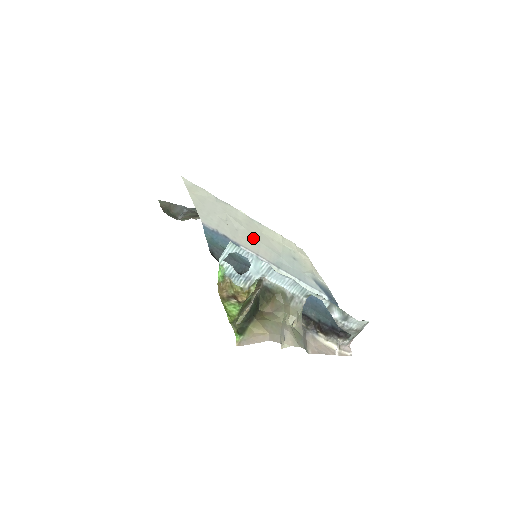
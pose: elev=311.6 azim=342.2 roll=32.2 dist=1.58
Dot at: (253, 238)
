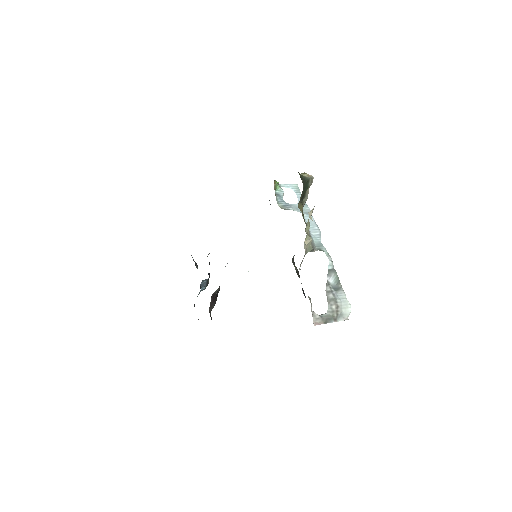
Dot at: occluded
